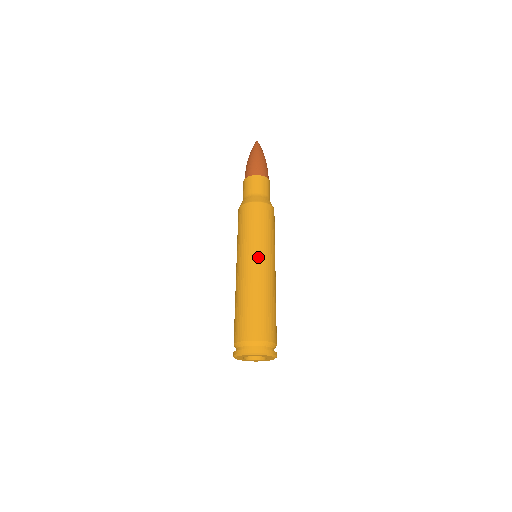
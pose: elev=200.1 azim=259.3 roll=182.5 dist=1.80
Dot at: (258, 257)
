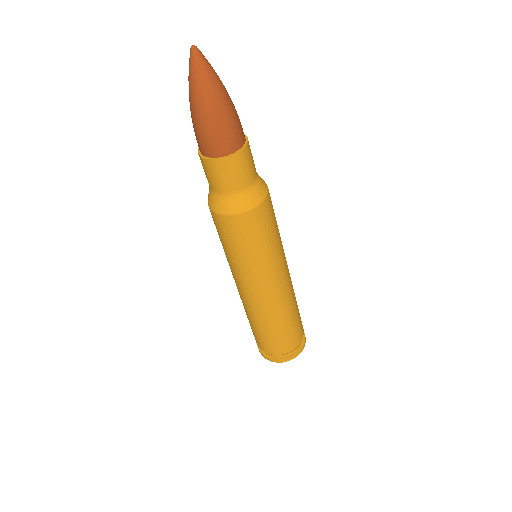
Dot at: (261, 285)
